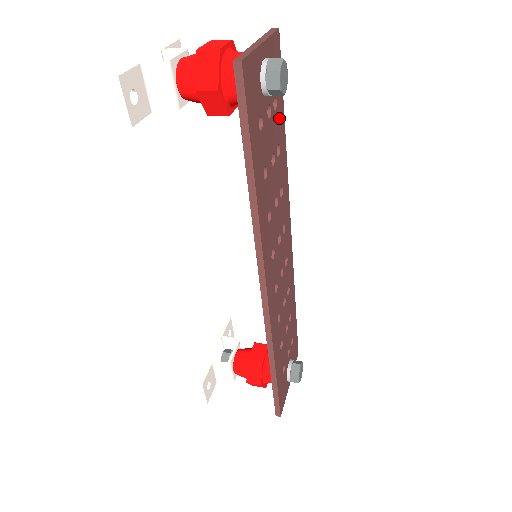
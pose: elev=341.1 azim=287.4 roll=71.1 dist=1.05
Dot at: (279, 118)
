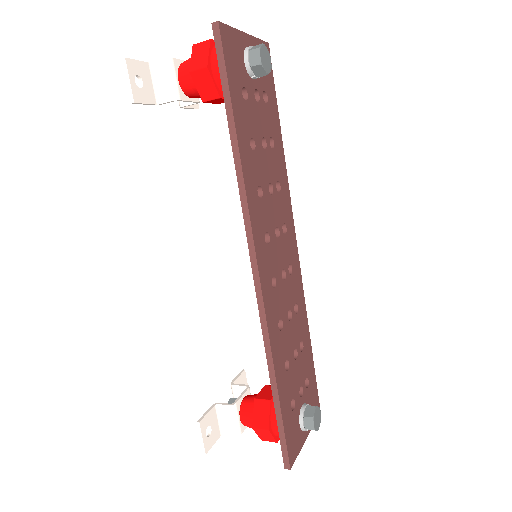
Dot at: (272, 115)
